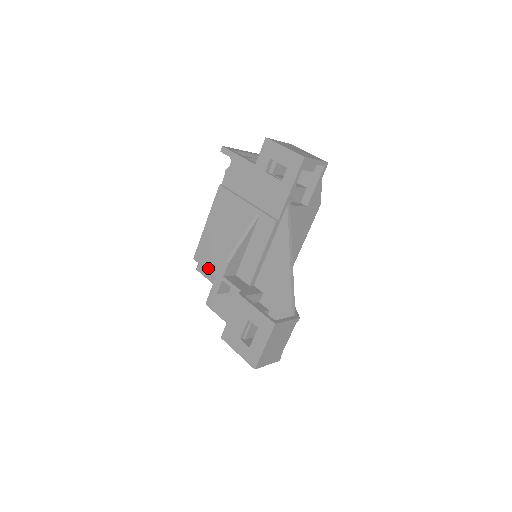
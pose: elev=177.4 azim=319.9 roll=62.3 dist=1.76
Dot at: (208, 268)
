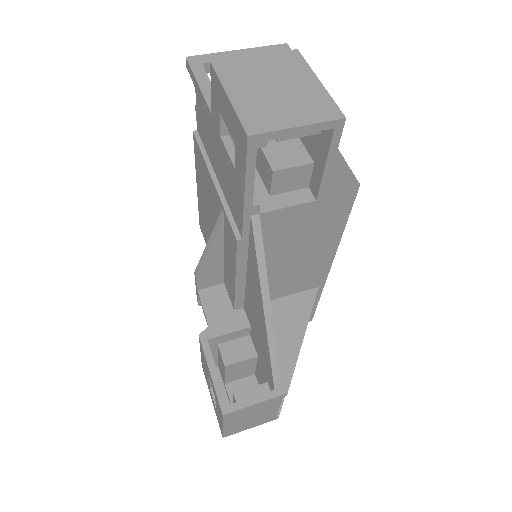
Dot at: occluded
